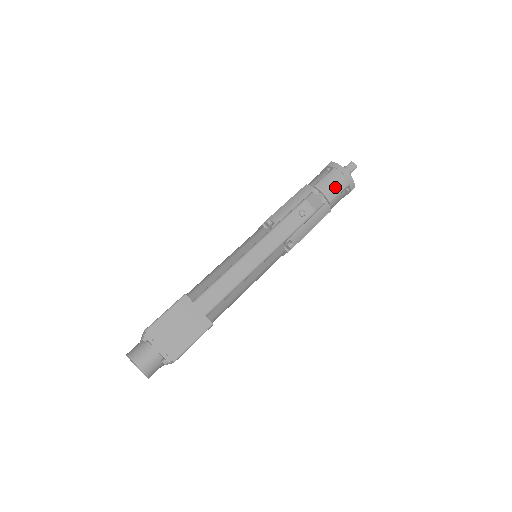
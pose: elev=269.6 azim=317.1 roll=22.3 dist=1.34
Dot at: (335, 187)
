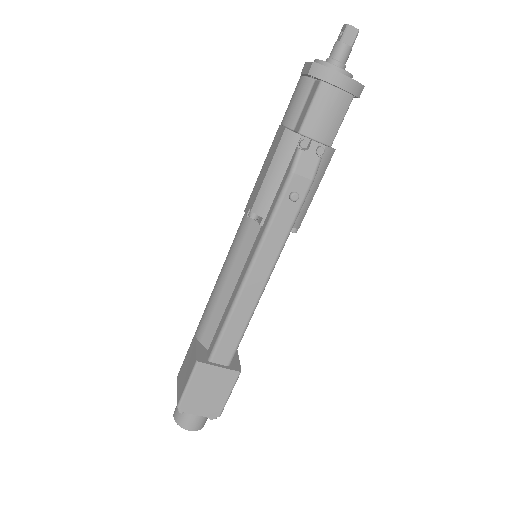
Dot at: (331, 120)
